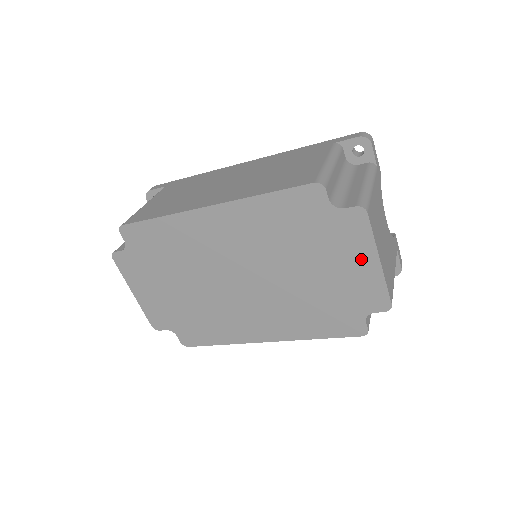
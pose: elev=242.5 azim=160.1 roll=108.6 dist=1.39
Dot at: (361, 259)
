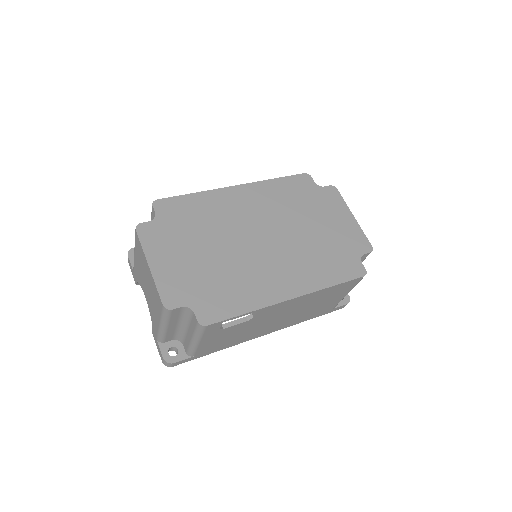
Dot at: (343, 216)
